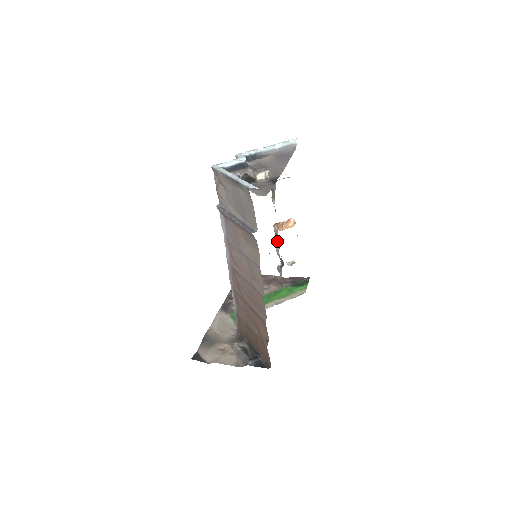
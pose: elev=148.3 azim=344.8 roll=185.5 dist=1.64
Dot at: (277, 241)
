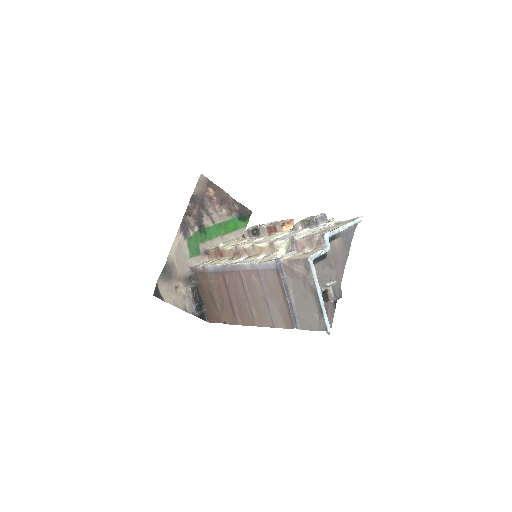
Dot at: (271, 230)
